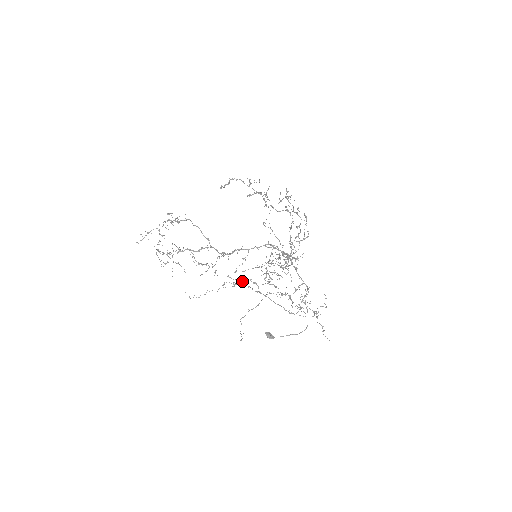
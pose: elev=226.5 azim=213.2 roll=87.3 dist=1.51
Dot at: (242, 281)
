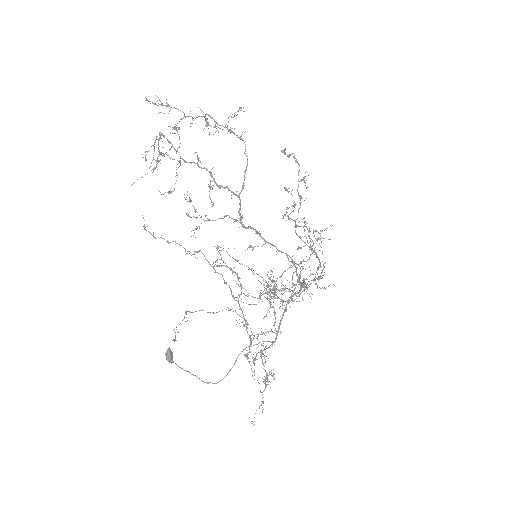
Dot at: occluded
